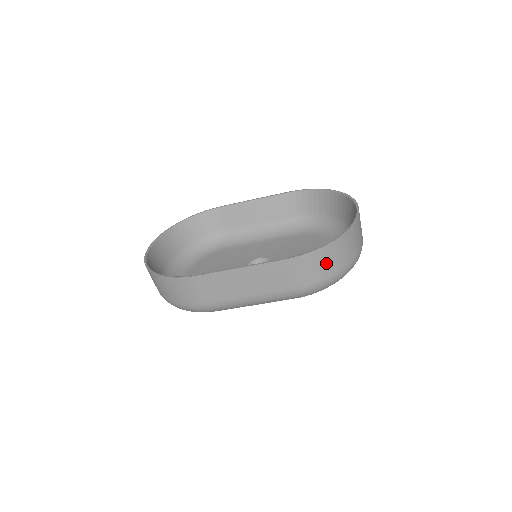
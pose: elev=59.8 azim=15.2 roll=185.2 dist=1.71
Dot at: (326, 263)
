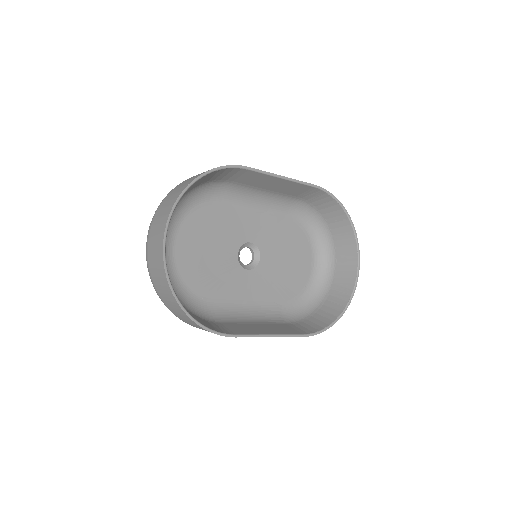
Dot at: occluded
